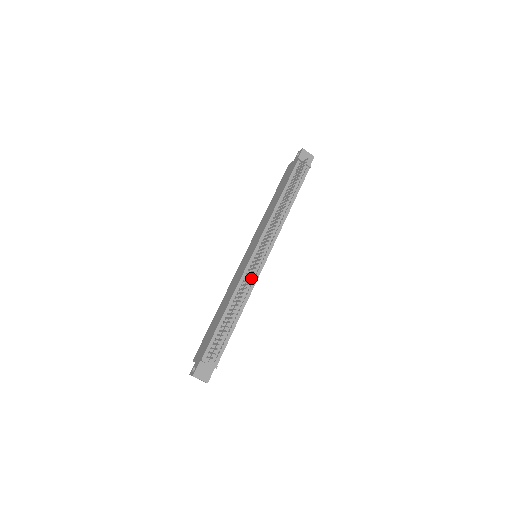
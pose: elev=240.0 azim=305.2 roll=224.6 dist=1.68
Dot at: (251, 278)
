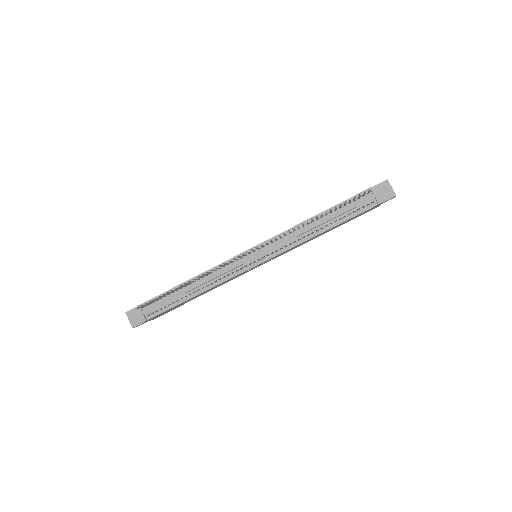
Dot at: (228, 270)
